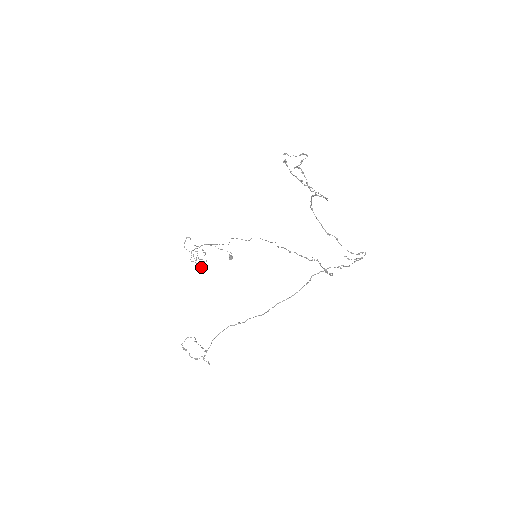
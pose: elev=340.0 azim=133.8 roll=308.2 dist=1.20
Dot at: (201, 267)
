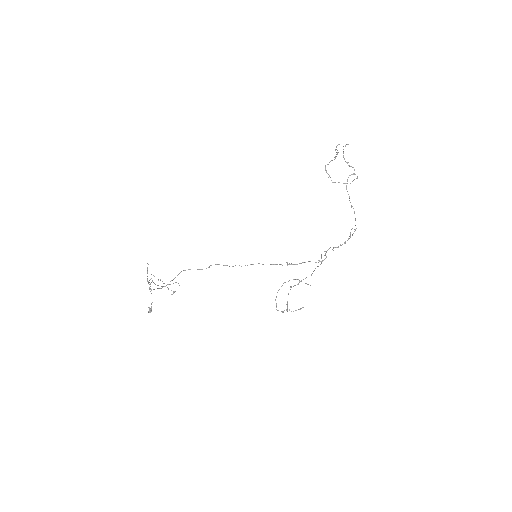
Dot at: occluded
